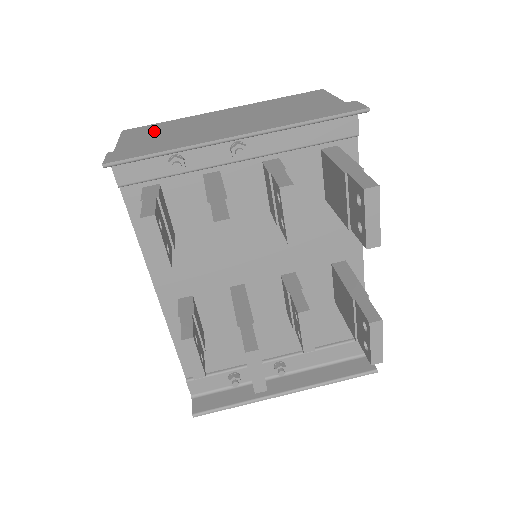
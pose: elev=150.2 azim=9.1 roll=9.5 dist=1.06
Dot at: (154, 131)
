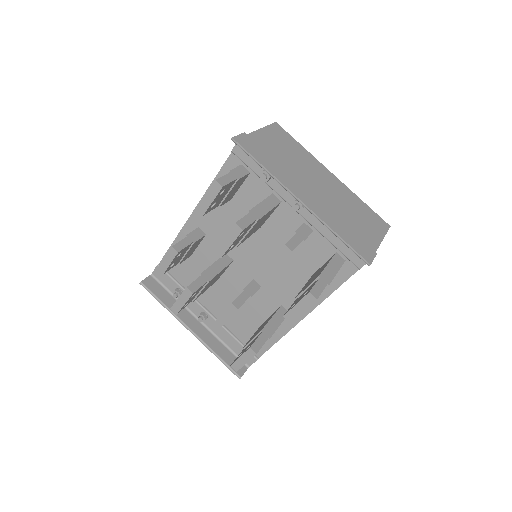
Dot at: (285, 143)
